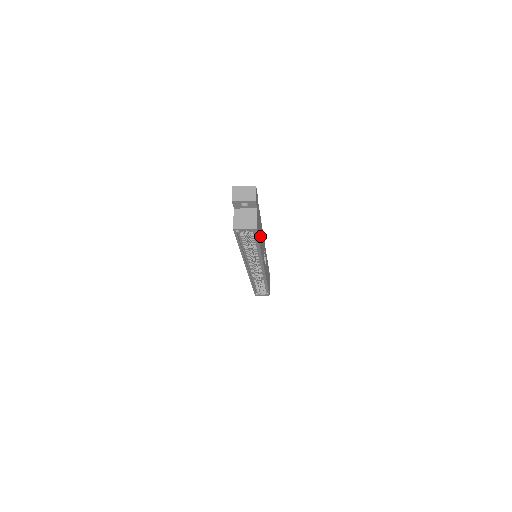
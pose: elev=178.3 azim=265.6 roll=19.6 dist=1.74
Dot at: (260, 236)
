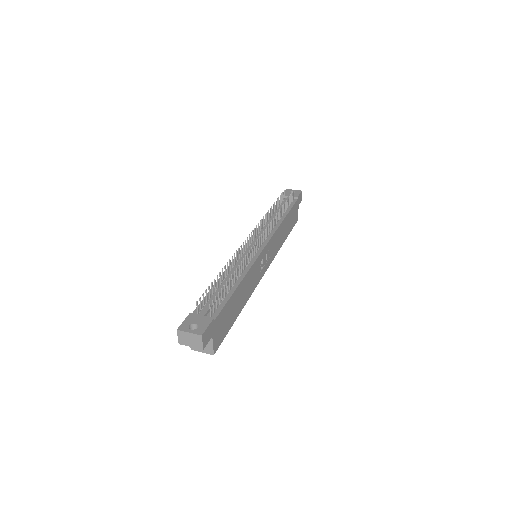
Dot at: (236, 306)
